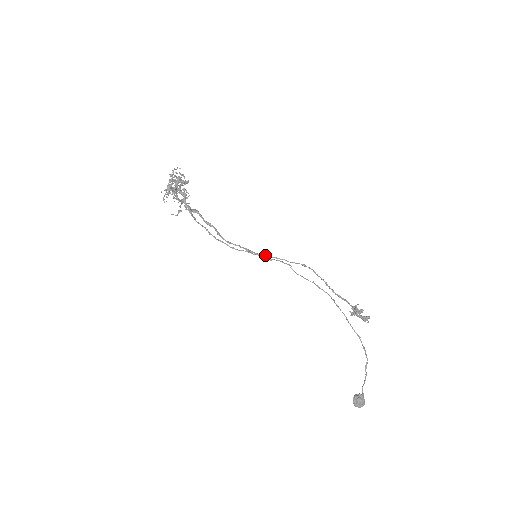
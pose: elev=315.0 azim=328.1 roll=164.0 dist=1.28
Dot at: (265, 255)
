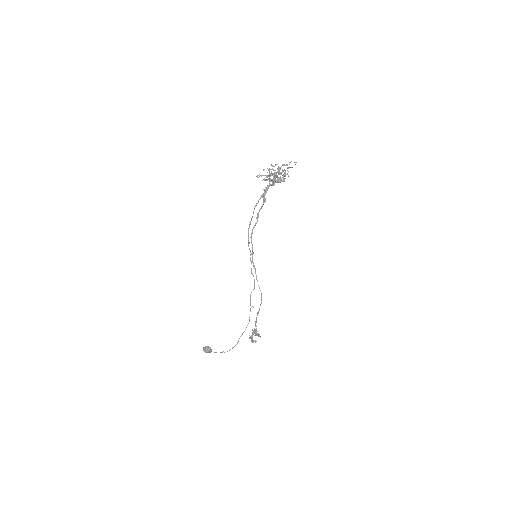
Dot at: (254, 268)
